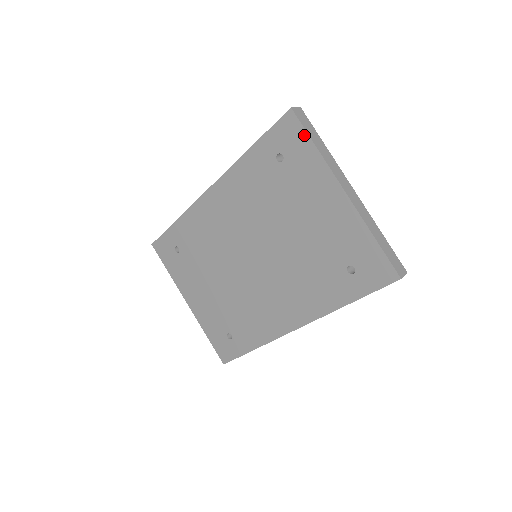
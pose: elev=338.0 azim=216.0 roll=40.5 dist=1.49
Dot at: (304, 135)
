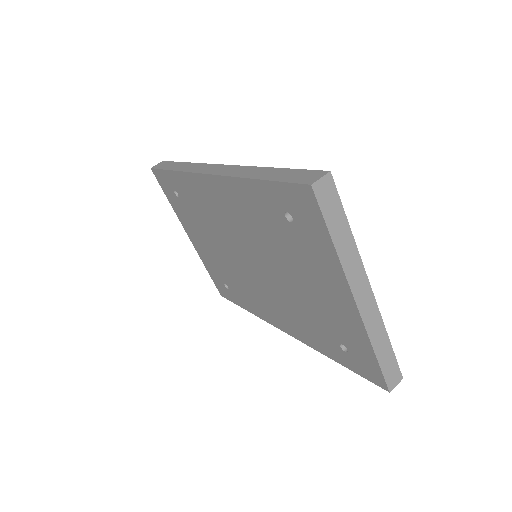
Dot at: (322, 223)
